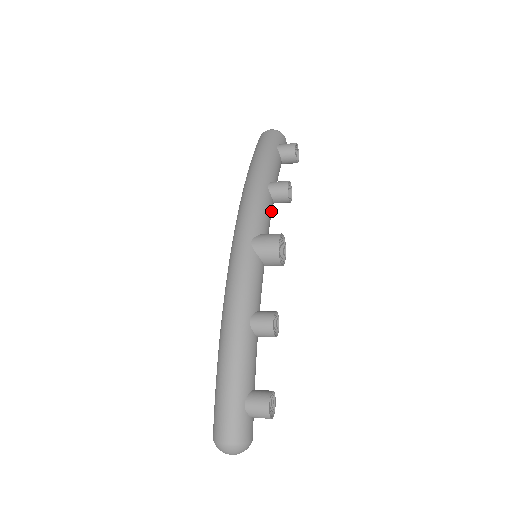
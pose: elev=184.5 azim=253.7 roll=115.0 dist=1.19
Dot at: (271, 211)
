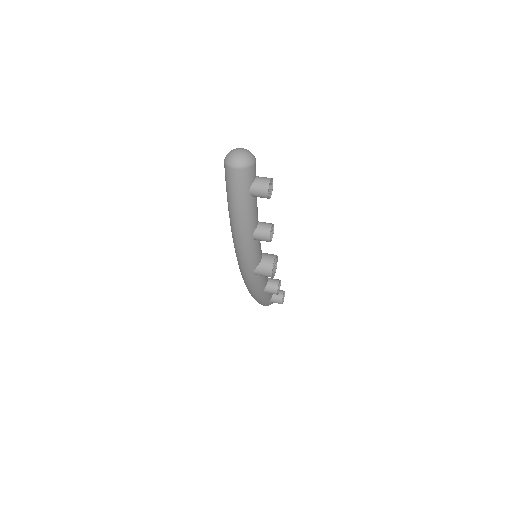
Dot at: (260, 243)
